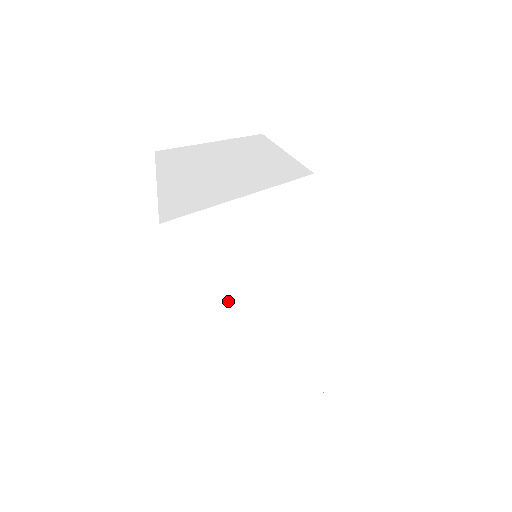
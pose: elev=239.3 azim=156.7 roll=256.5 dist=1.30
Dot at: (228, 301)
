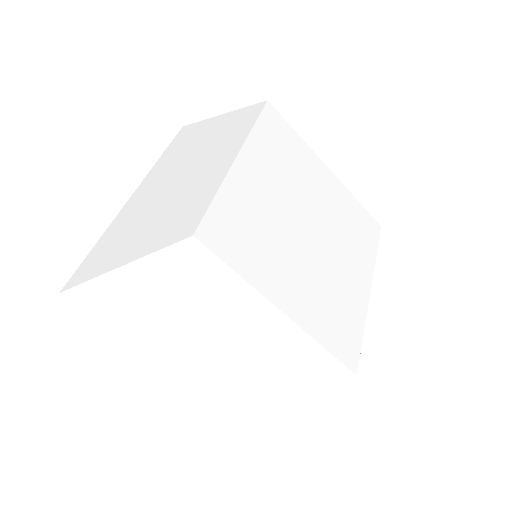
Dot at: (155, 344)
